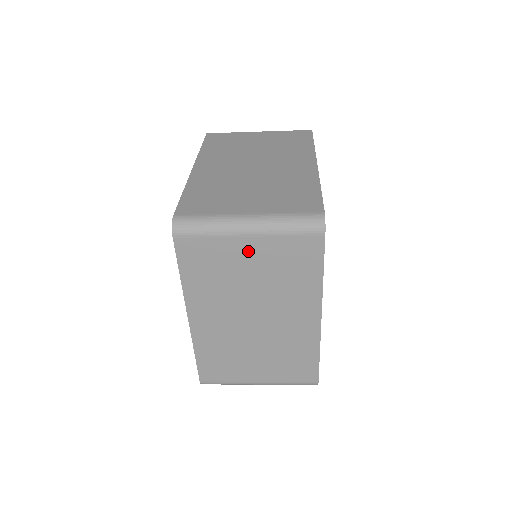
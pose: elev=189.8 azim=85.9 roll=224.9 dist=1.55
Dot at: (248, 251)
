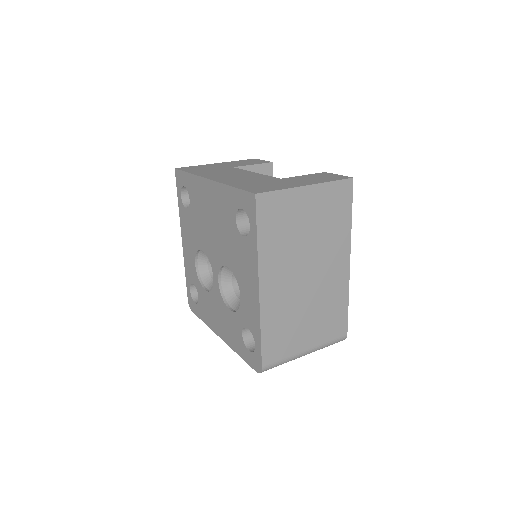
Dot at: occluded
